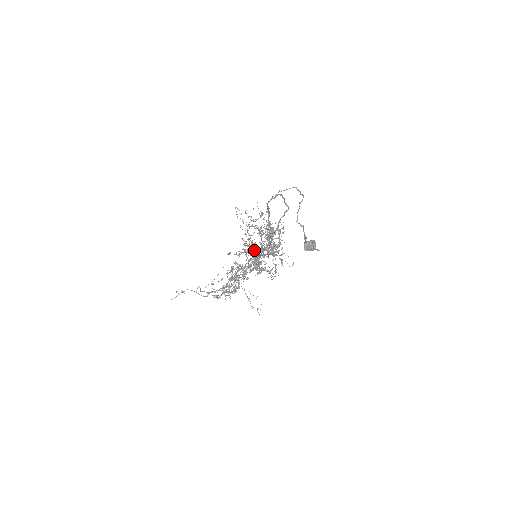
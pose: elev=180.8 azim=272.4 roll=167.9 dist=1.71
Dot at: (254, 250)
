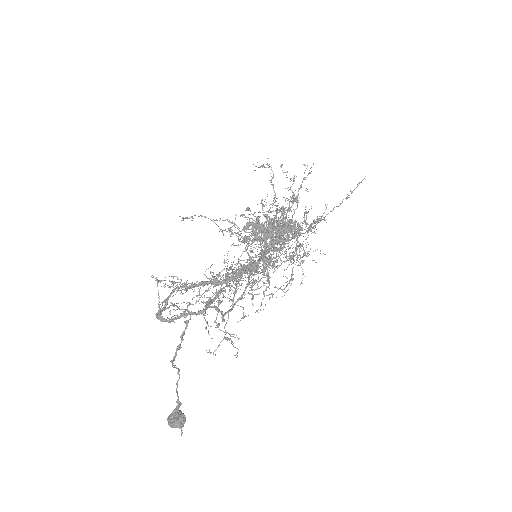
Dot at: occluded
